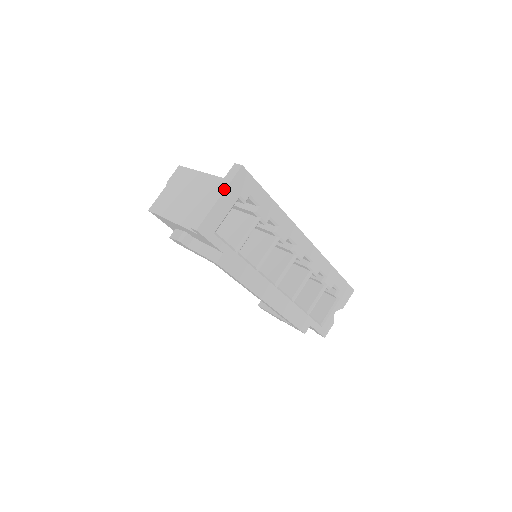
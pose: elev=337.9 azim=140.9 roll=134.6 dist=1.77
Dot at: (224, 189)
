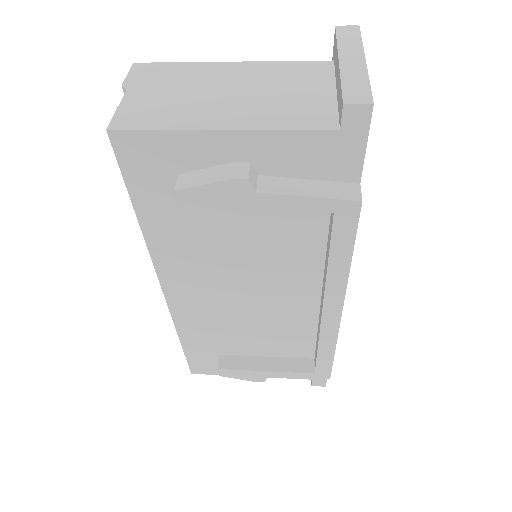
Dot at: (362, 50)
